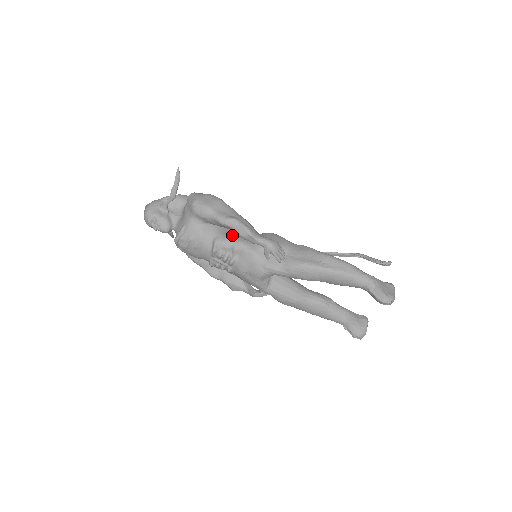
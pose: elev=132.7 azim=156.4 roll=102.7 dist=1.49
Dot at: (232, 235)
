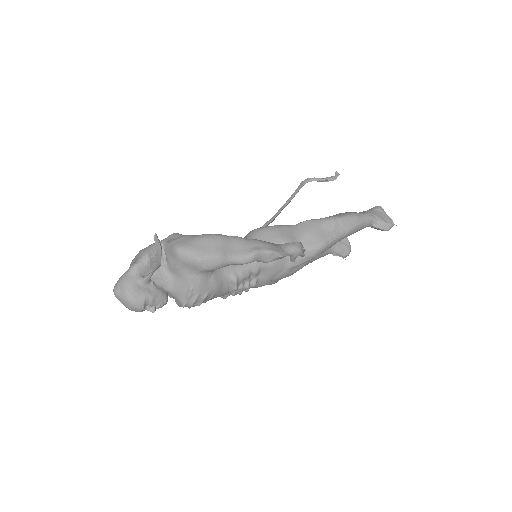
Dot at: occluded
